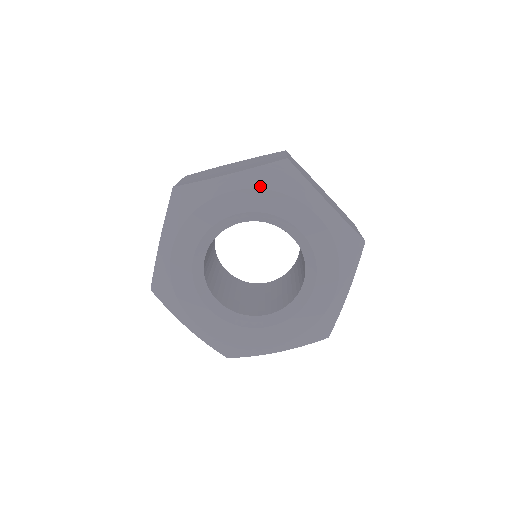
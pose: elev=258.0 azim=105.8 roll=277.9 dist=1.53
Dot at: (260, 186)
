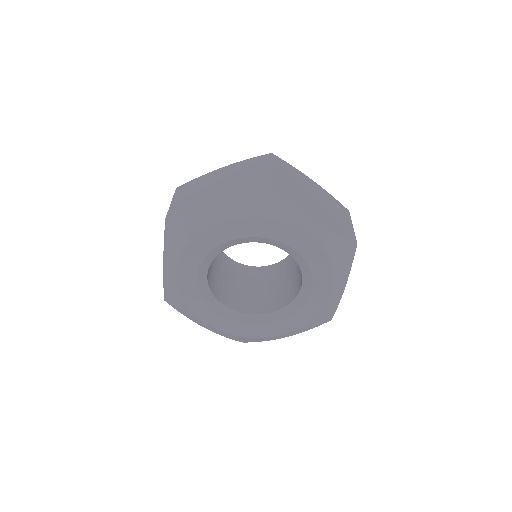
Dot at: (248, 215)
